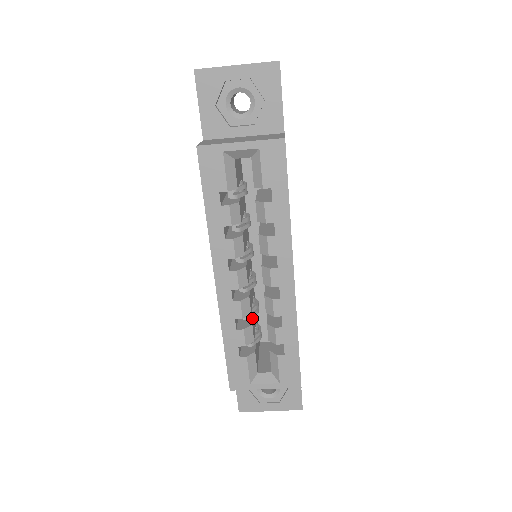
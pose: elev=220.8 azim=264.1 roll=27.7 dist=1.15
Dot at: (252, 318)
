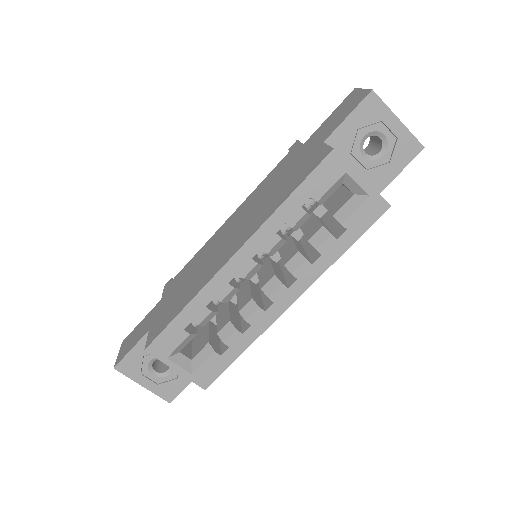
Dot at: occluded
